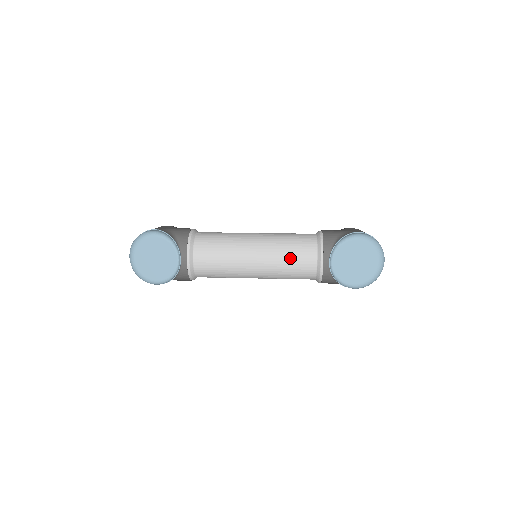
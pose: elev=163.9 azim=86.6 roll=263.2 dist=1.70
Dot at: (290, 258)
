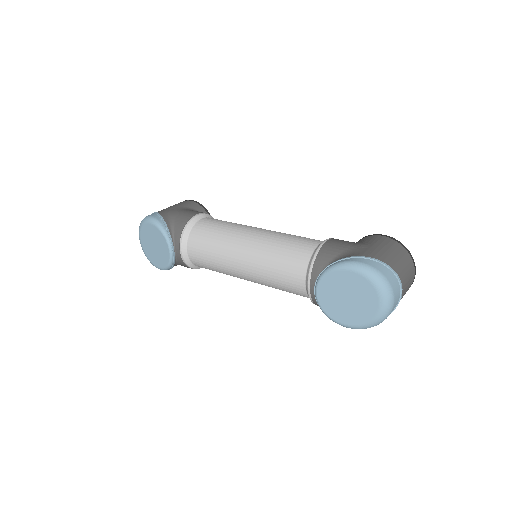
Dot at: (276, 273)
